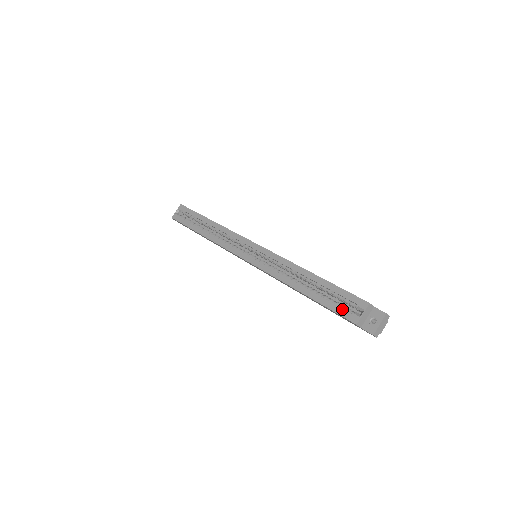
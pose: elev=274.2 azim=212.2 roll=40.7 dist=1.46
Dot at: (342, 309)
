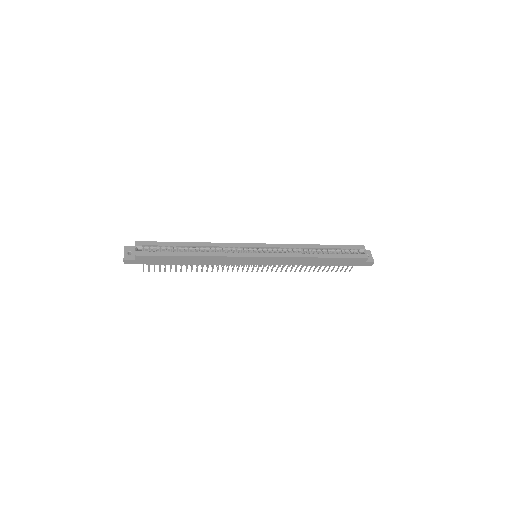
Dot at: (355, 254)
